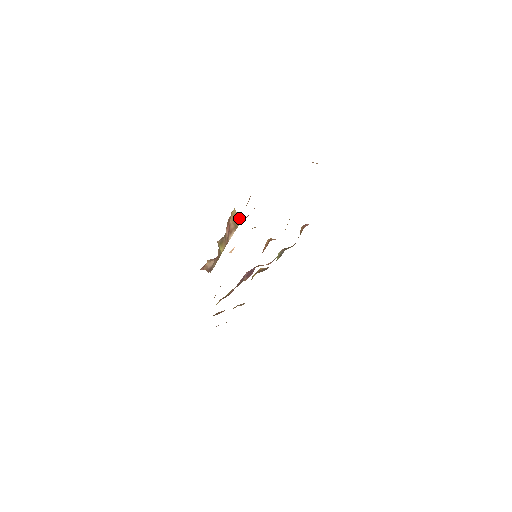
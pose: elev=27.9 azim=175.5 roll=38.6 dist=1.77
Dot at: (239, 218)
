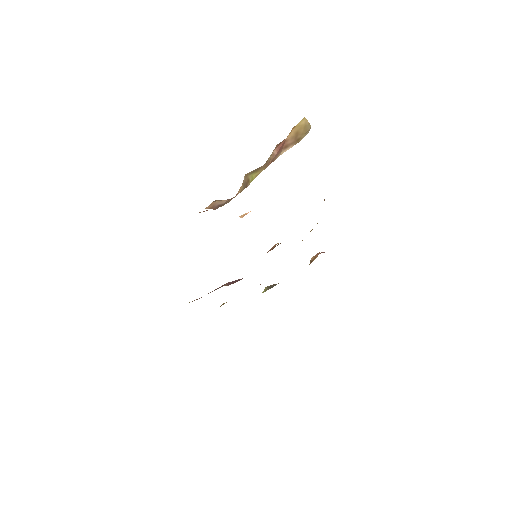
Dot at: (309, 127)
